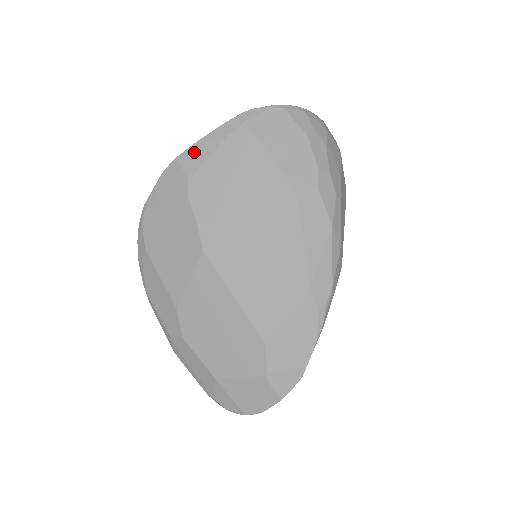
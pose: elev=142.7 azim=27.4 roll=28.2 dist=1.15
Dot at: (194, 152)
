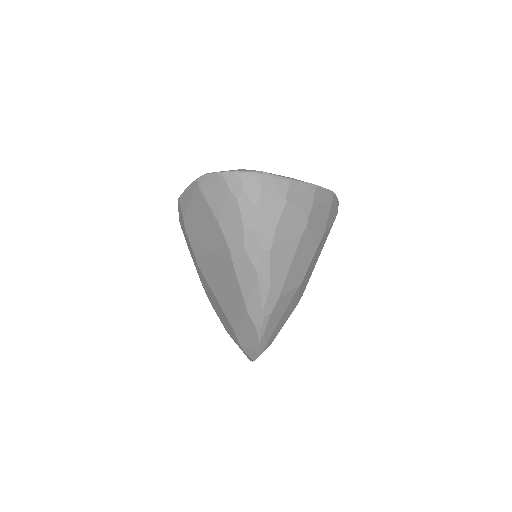
Dot at: (183, 198)
